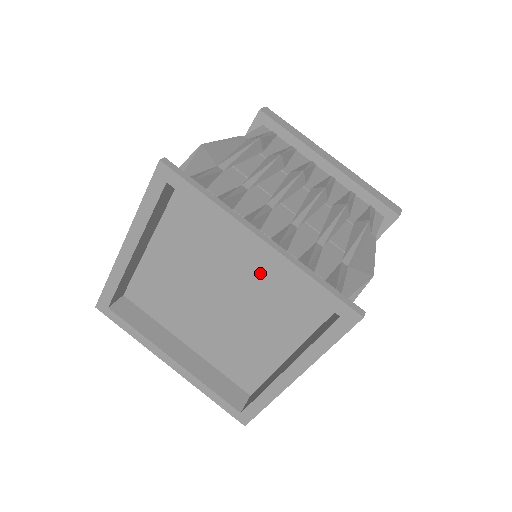
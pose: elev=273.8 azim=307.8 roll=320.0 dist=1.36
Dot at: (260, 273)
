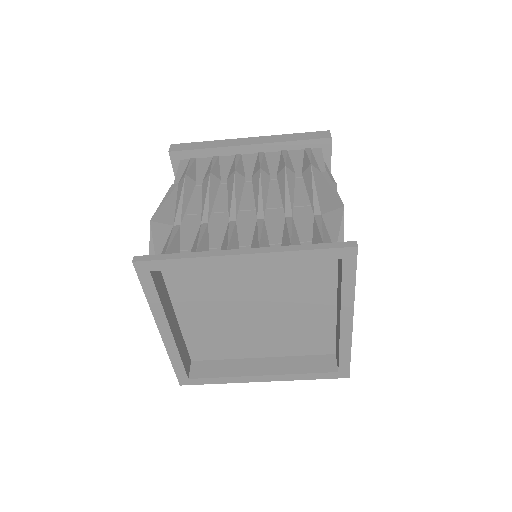
Dot at: (266, 273)
